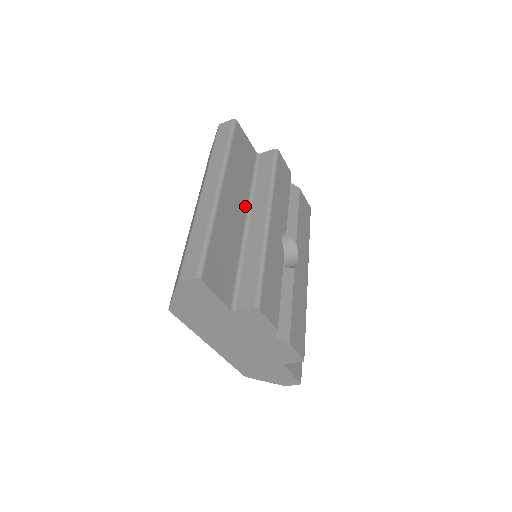
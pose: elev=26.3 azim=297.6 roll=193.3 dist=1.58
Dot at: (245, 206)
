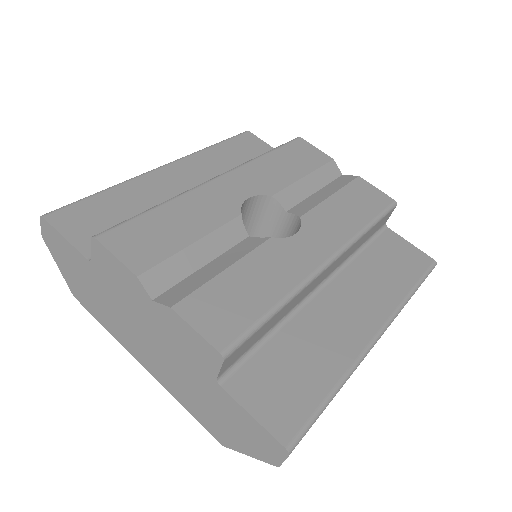
Dot at: occluded
